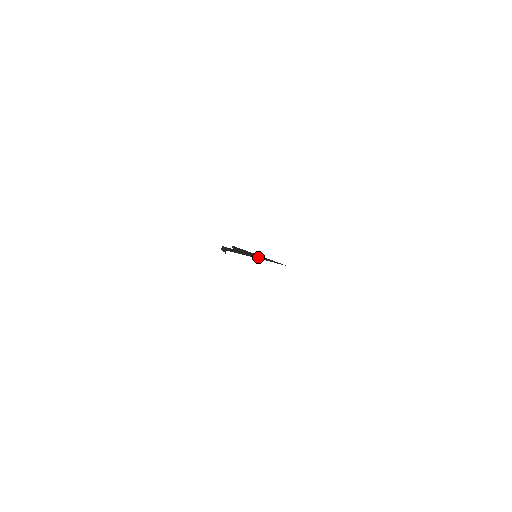
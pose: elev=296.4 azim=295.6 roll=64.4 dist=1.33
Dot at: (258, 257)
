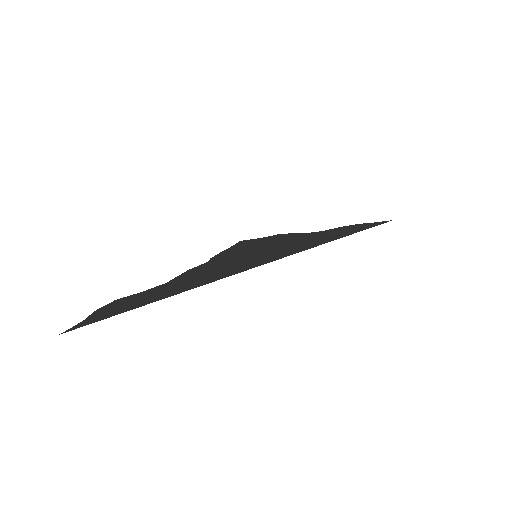
Dot at: (241, 265)
